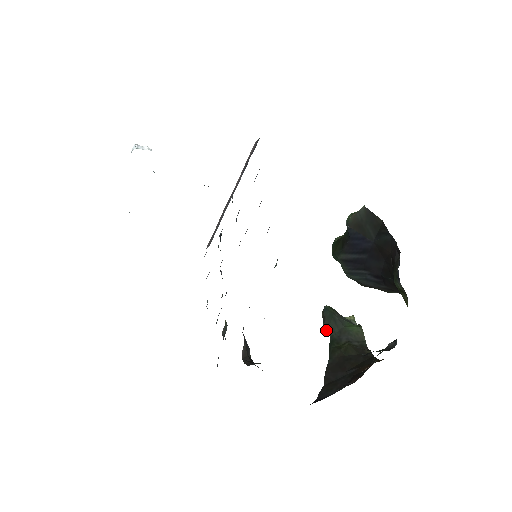
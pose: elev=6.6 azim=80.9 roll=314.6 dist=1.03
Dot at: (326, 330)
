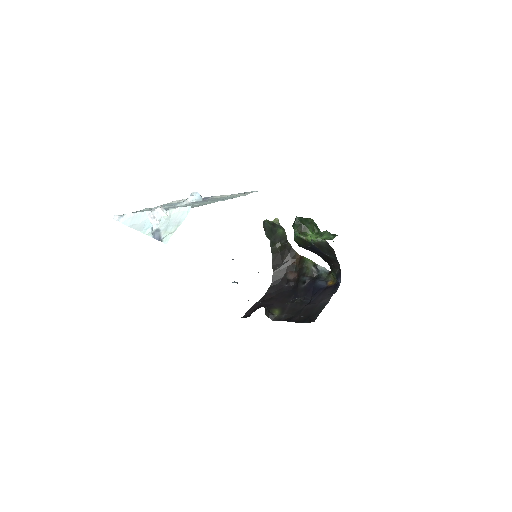
Dot at: (267, 237)
